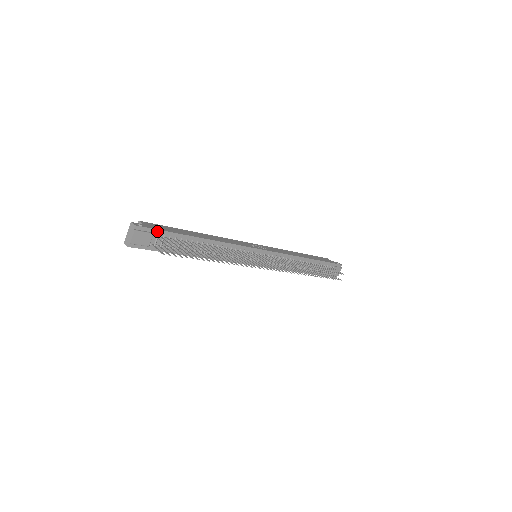
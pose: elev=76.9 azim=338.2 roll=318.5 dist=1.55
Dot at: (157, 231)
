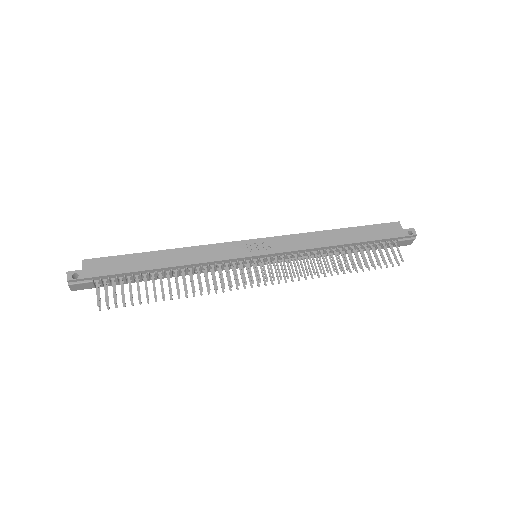
Dot at: (97, 277)
